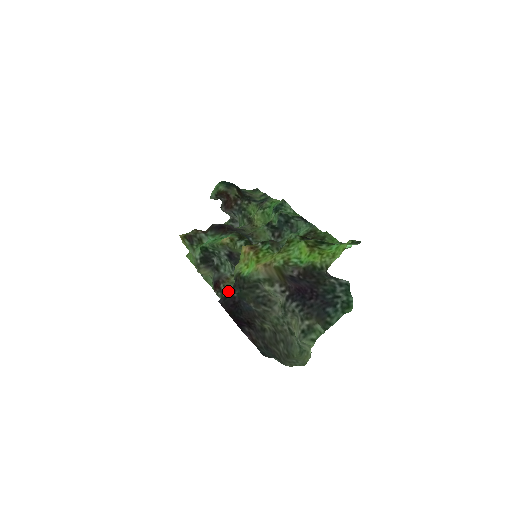
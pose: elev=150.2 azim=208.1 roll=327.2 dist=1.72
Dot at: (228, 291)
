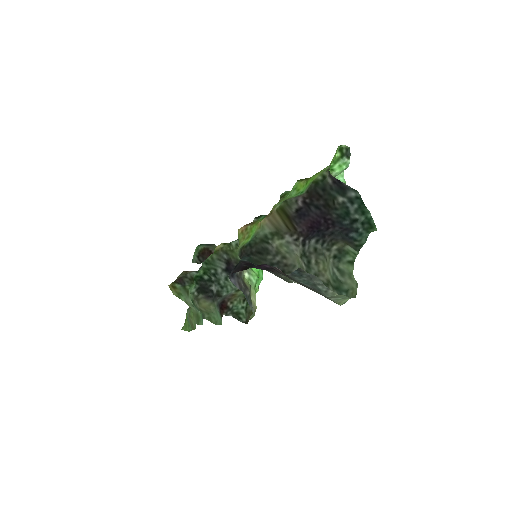
Dot at: (238, 305)
